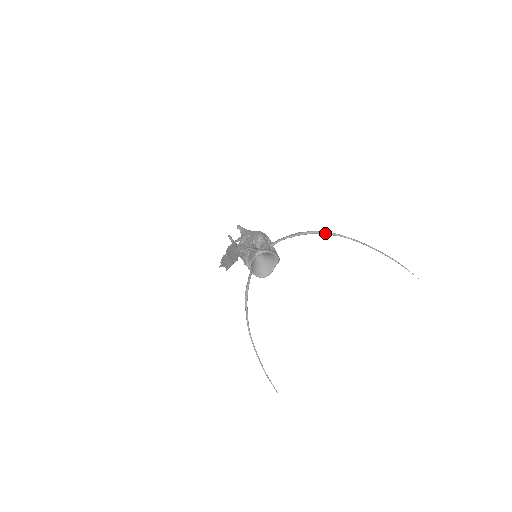
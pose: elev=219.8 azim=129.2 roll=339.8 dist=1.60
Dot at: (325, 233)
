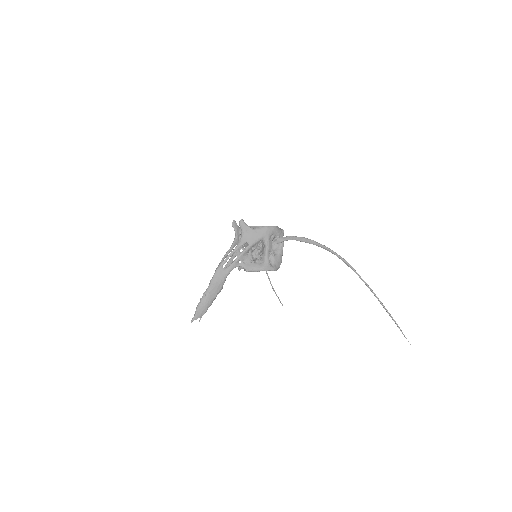
Dot at: occluded
